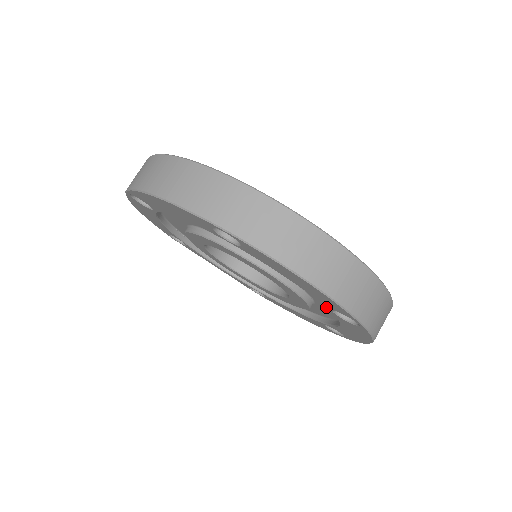
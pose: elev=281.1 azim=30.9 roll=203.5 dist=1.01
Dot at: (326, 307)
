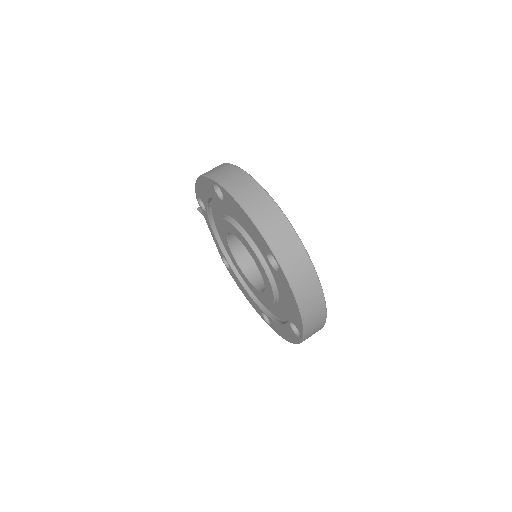
Dot at: (289, 318)
